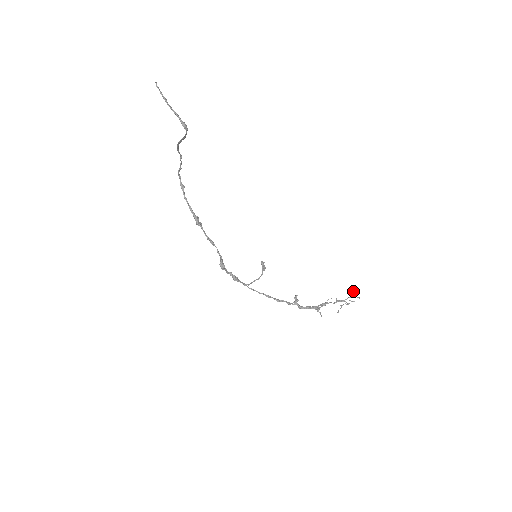
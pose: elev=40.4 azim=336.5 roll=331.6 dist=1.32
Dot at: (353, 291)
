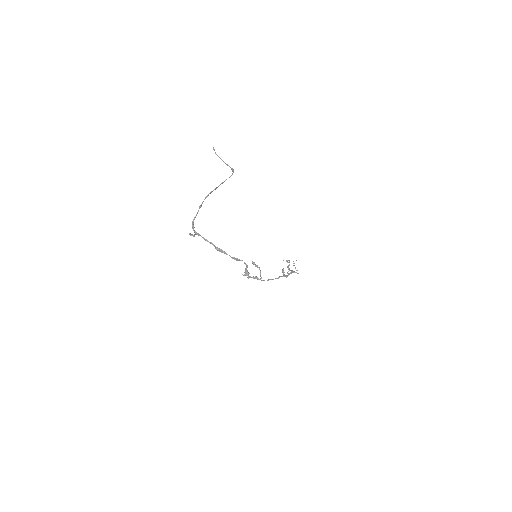
Dot at: (283, 260)
